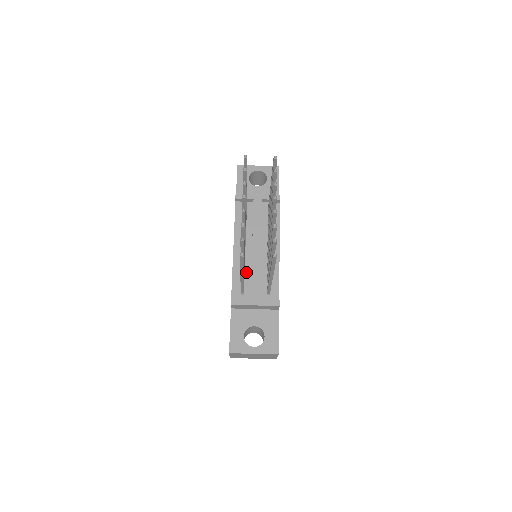
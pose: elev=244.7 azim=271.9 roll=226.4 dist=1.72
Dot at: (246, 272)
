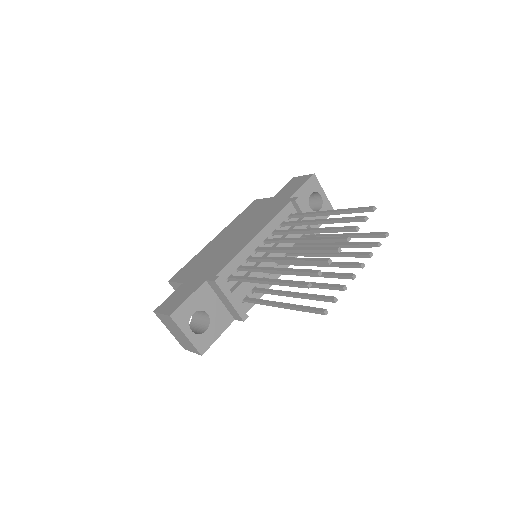
Dot at: occluded
